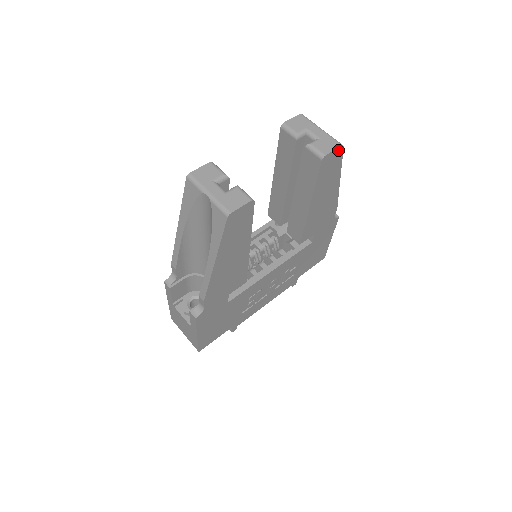
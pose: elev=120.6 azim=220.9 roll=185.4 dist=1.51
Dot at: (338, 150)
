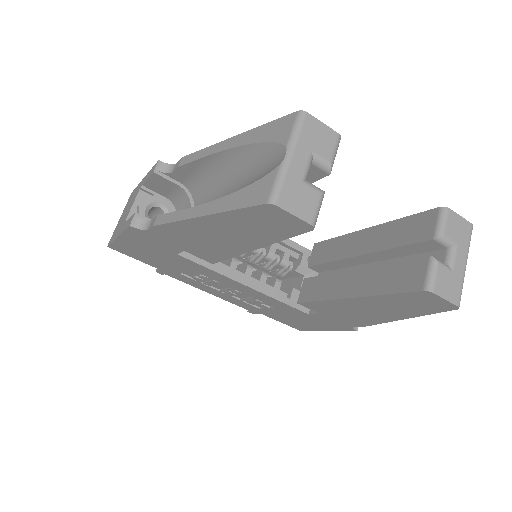
Dot at: (449, 304)
